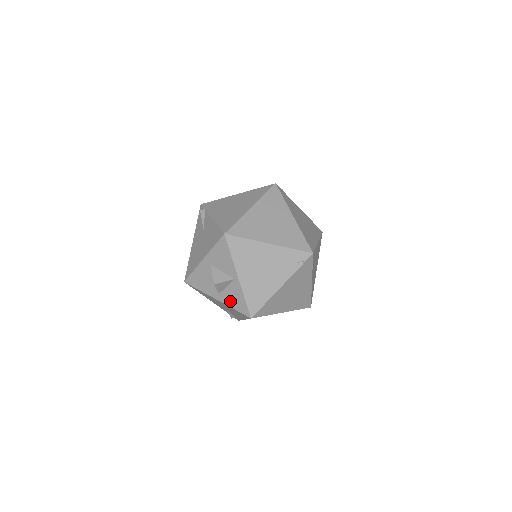
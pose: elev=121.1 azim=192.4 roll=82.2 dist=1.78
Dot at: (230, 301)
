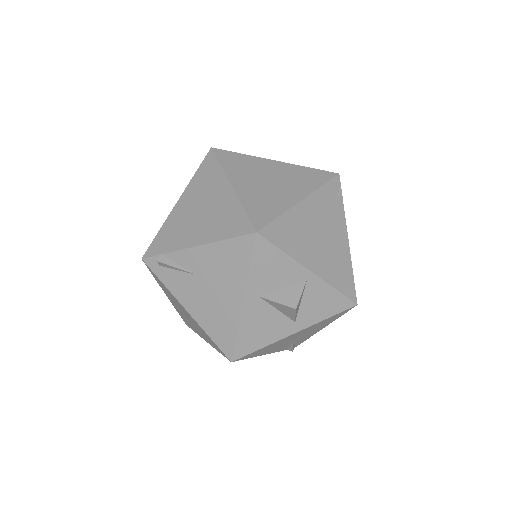
Dot at: (316, 314)
